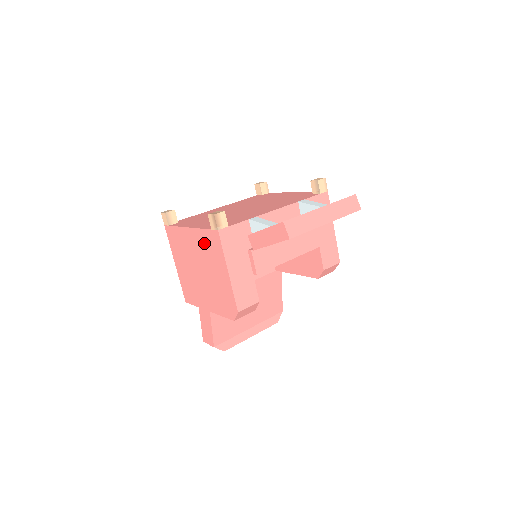
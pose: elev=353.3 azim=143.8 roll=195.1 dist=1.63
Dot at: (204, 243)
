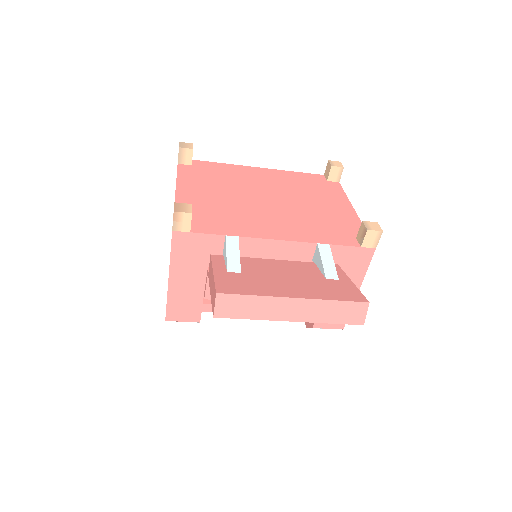
Dot at: occluded
